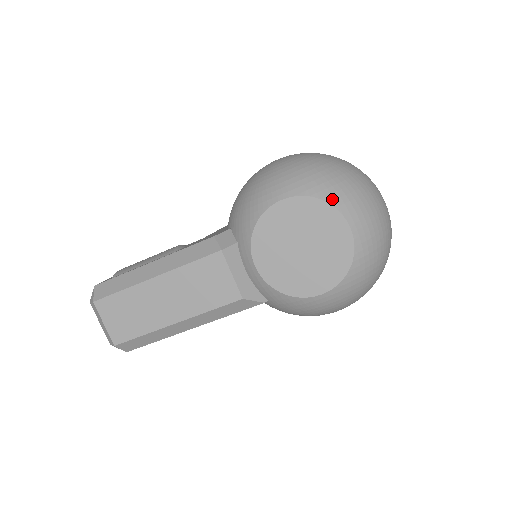
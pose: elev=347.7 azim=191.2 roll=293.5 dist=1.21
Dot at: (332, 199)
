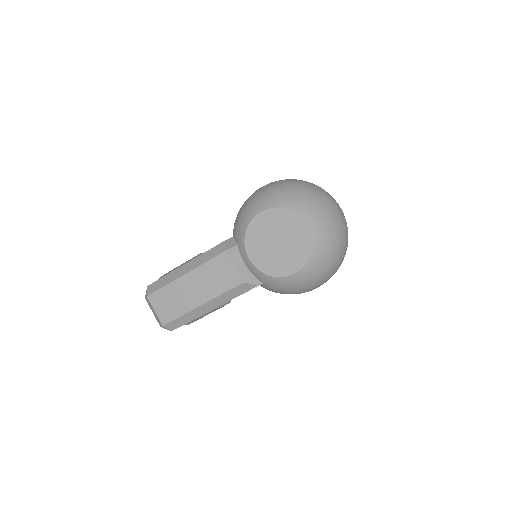
Dot at: (293, 208)
